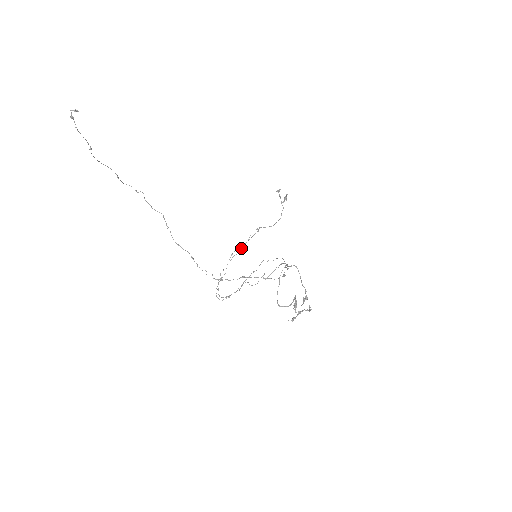
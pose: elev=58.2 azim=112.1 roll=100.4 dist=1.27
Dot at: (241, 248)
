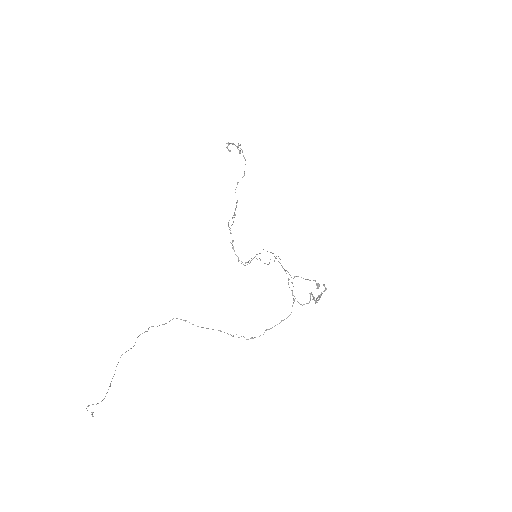
Dot at: (233, 221)
